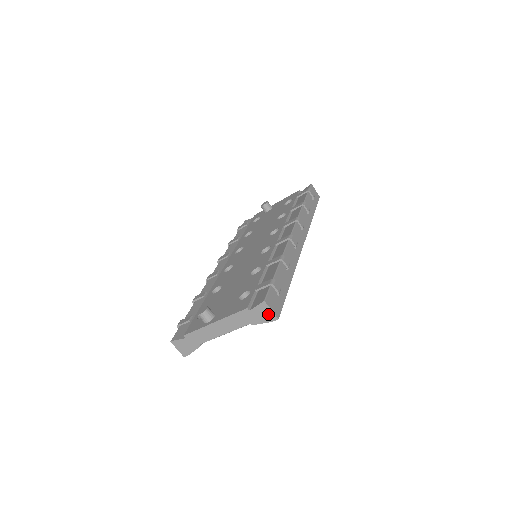
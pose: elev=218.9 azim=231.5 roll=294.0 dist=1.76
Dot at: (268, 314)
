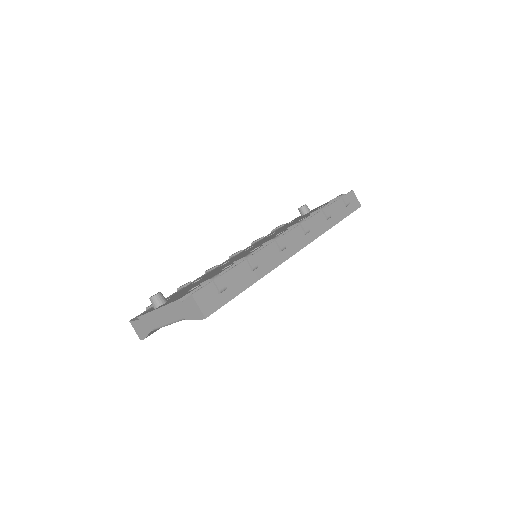
Dot at: (196, 310)
